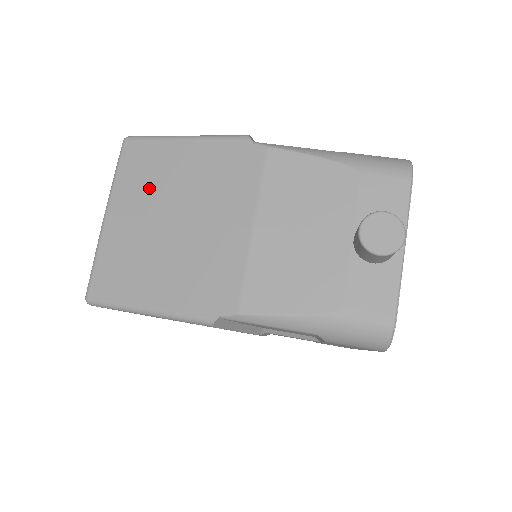
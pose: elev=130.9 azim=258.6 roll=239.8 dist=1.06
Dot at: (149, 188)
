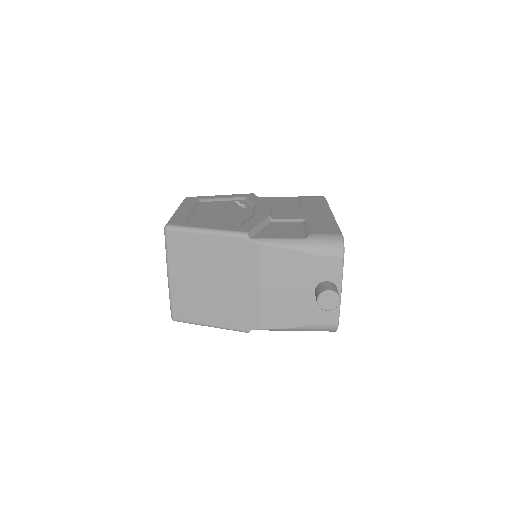
Dot at: (192, 262)
